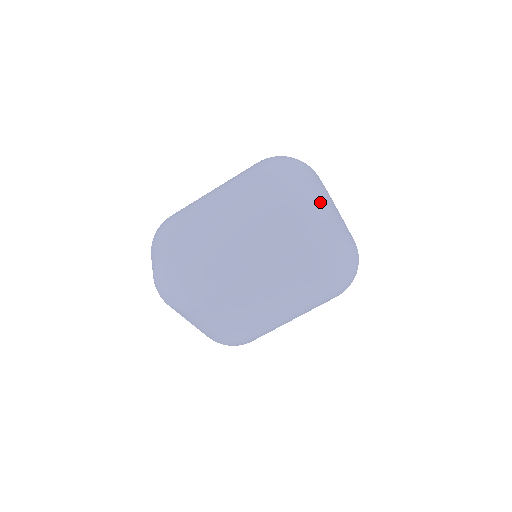
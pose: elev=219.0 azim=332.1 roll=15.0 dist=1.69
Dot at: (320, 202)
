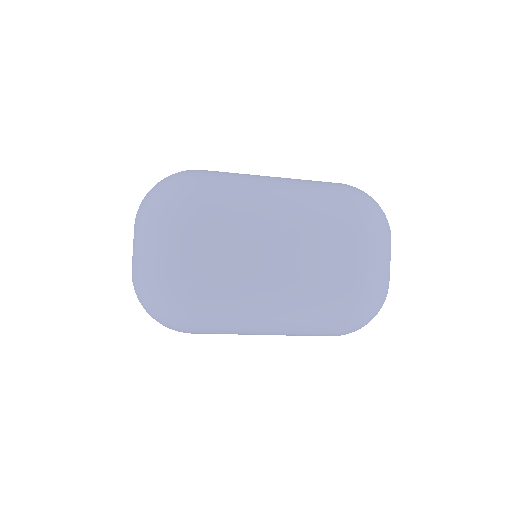
Dot at: occluded
